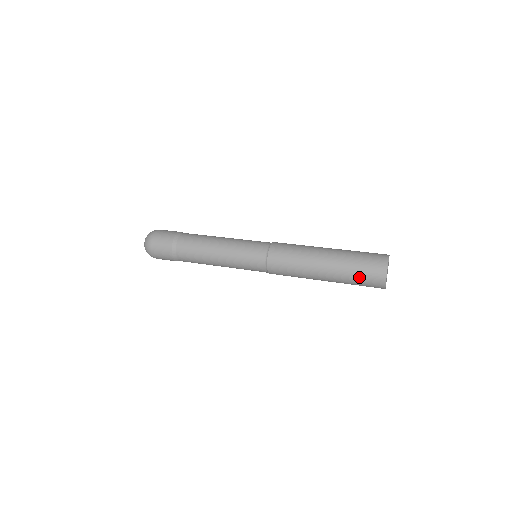
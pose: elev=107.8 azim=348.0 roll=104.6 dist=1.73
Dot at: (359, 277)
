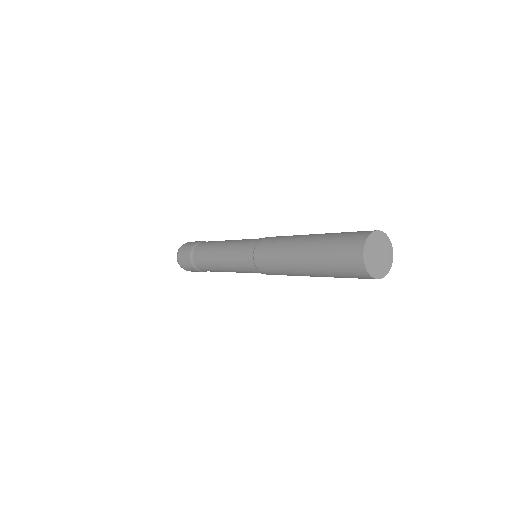
Dot at: (335, 247)
